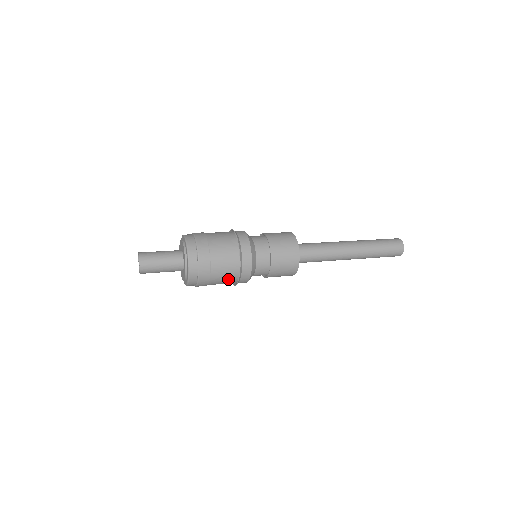
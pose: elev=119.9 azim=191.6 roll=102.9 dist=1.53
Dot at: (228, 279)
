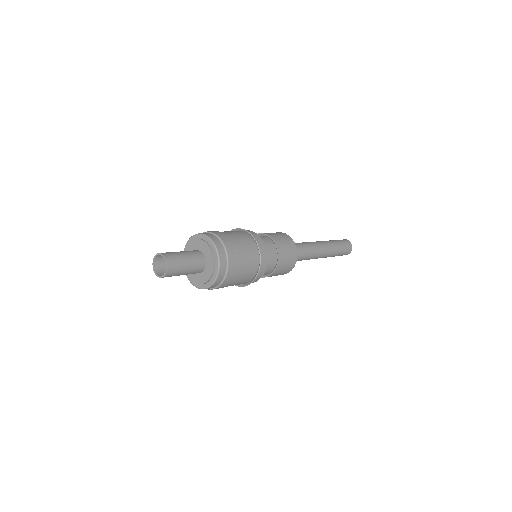
Dot at: (250, 267)
